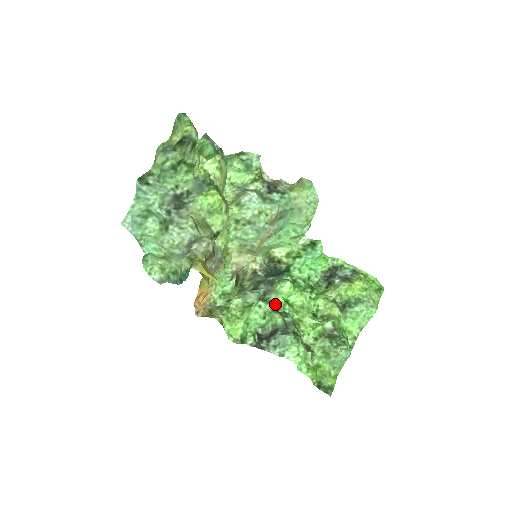
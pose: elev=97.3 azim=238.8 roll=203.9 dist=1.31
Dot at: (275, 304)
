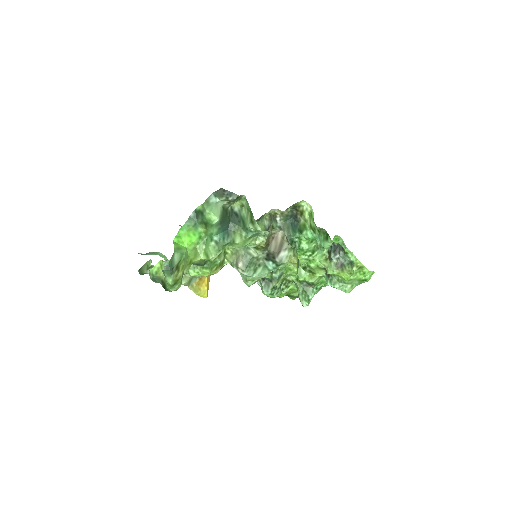
Dot at: occluded
